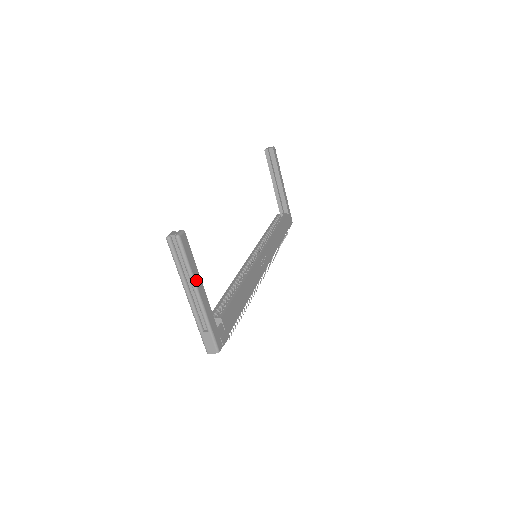
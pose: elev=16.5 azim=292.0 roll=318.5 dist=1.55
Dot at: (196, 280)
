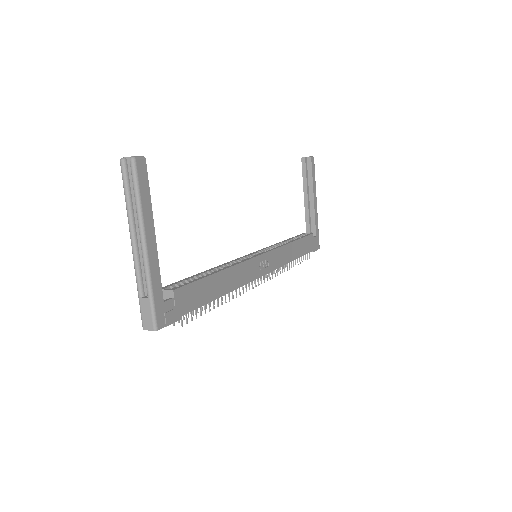
Dot at: (146, 223)
